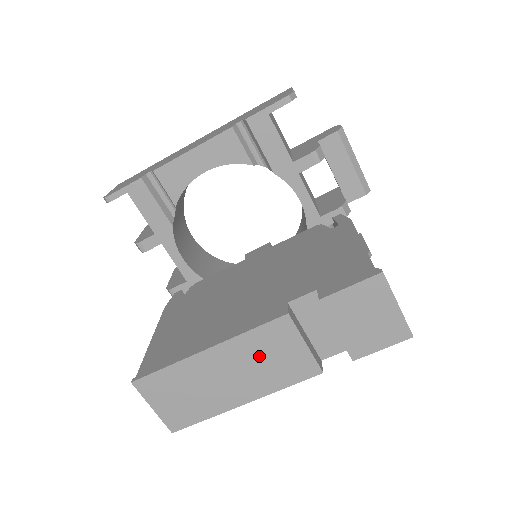
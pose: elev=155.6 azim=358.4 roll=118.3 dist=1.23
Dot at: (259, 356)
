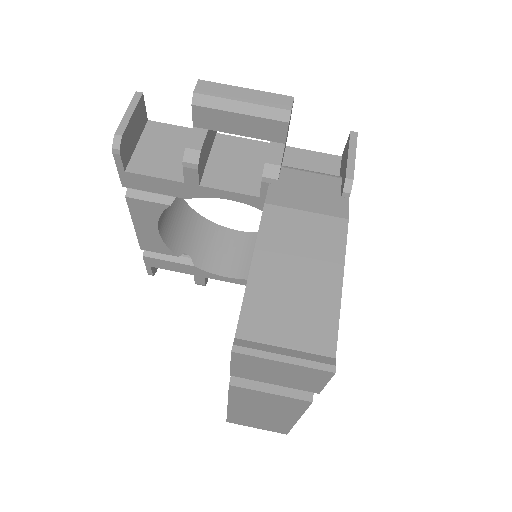
Dot at: (258, 403)
